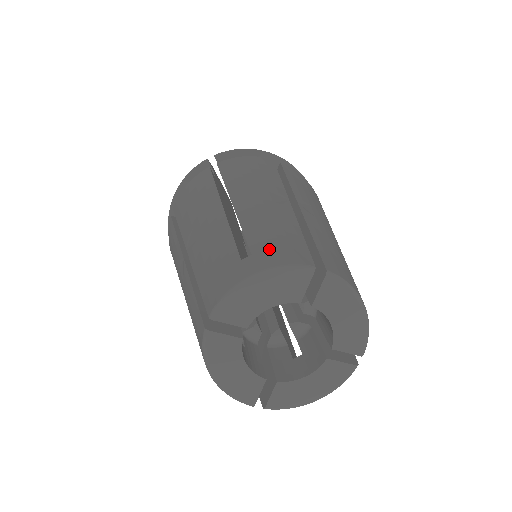
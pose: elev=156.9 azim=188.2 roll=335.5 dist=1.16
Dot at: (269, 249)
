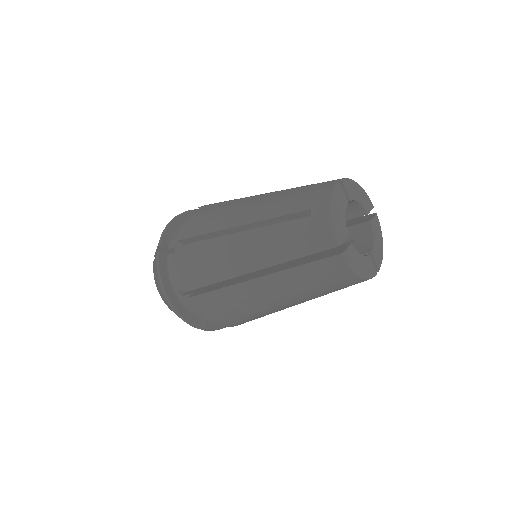
Dot at: occluded
